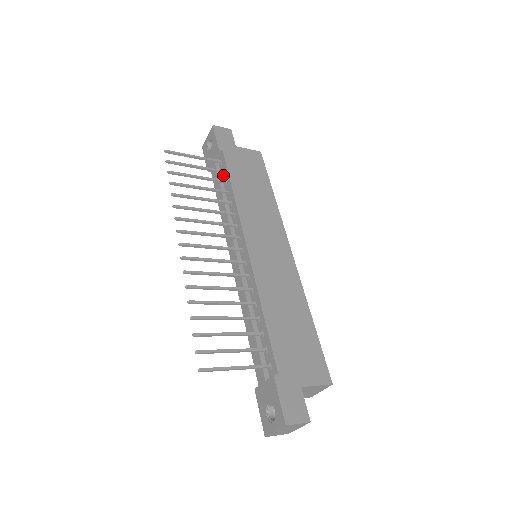
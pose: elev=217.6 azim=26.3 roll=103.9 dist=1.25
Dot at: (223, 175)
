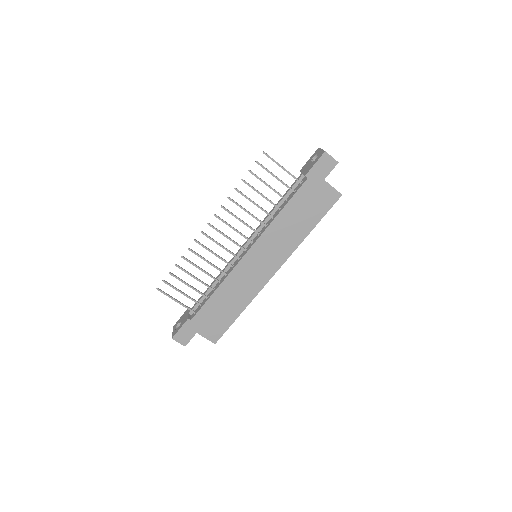
Dot at: (292, 193)
